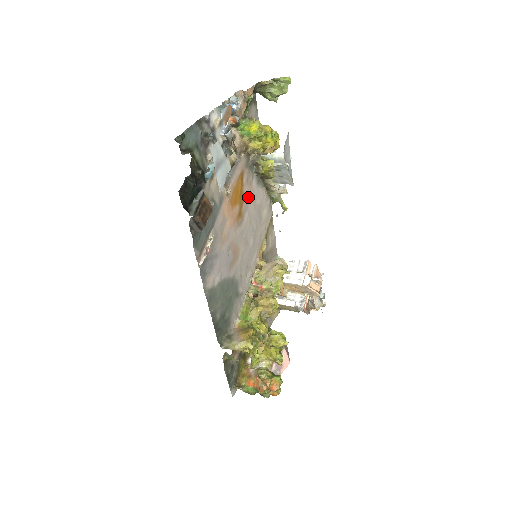
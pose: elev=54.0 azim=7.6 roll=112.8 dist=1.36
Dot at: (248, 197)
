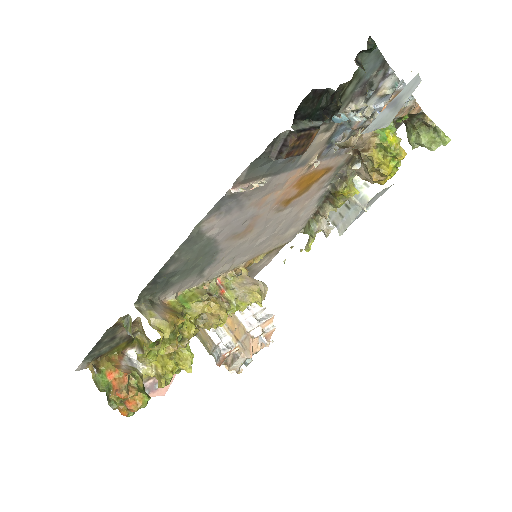
Dot at: (306, 197)
